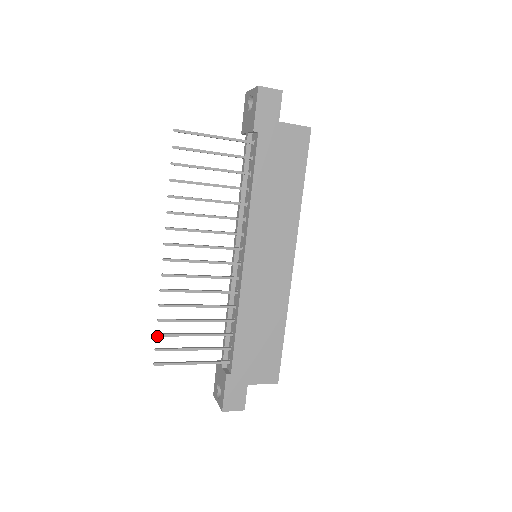
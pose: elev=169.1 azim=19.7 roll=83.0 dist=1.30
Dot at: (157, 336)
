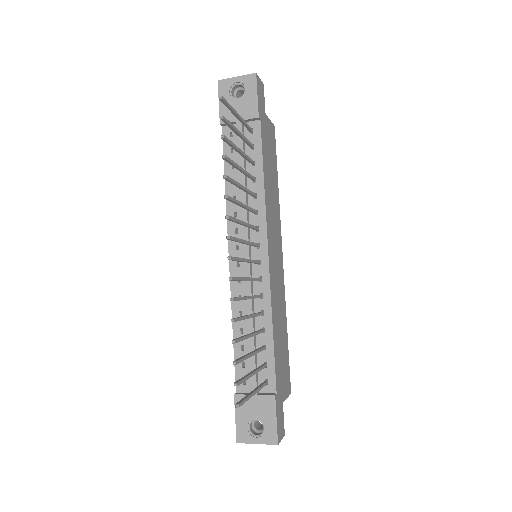
Dot at: (236, 364)
